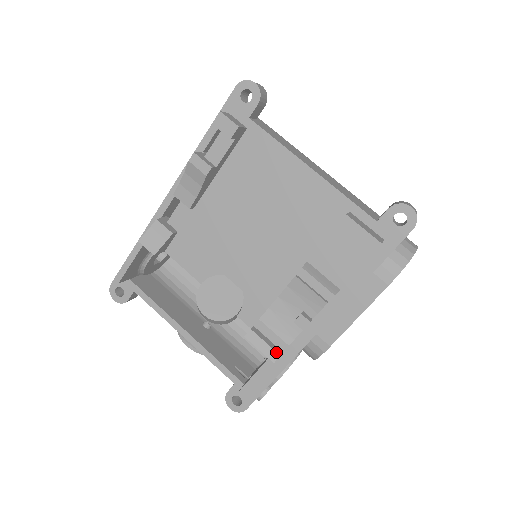
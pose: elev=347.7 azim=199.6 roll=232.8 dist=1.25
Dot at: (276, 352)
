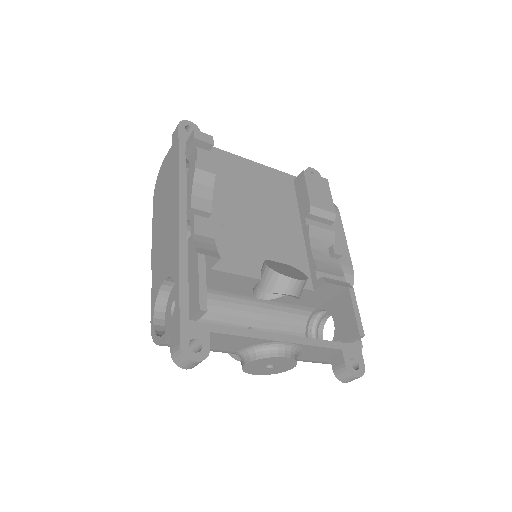
Dot at: (346, 282)
